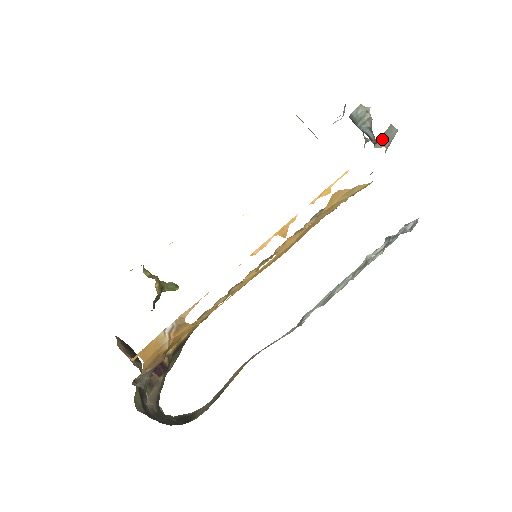
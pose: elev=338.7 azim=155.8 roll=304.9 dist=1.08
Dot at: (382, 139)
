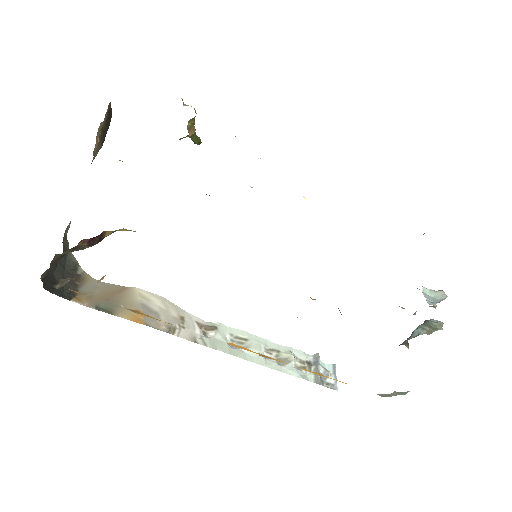
Dot at: (390, 394)
